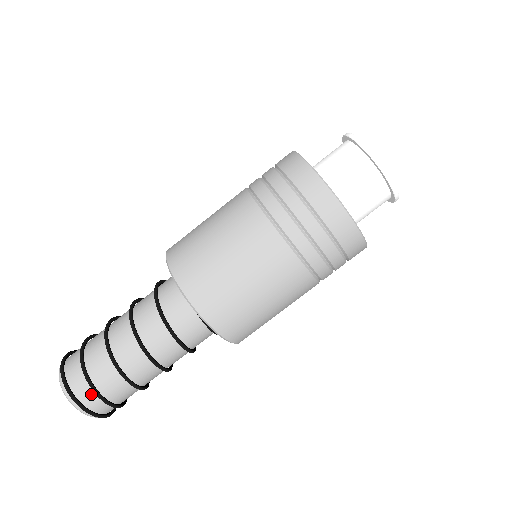
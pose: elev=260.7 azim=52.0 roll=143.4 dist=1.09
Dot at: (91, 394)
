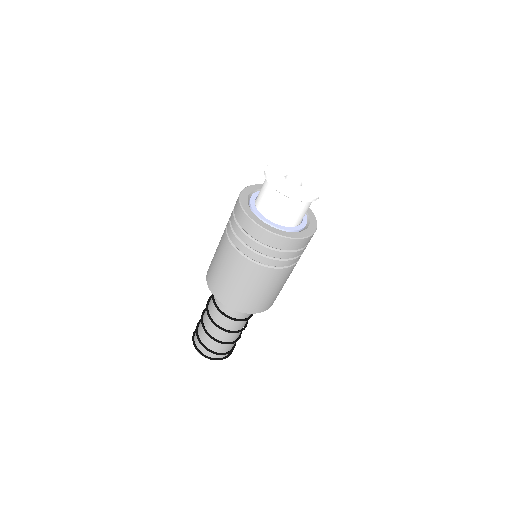
Dot at: (200, 344)
